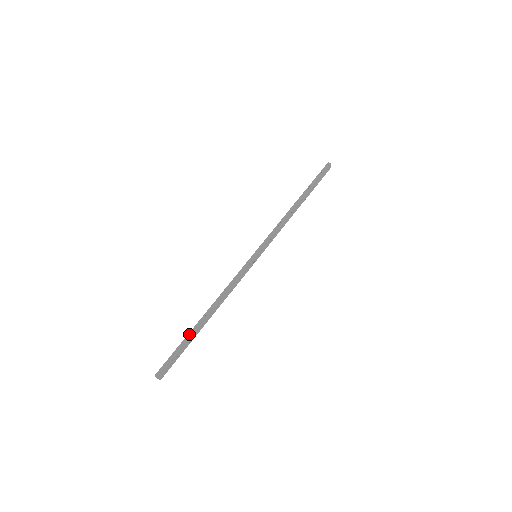
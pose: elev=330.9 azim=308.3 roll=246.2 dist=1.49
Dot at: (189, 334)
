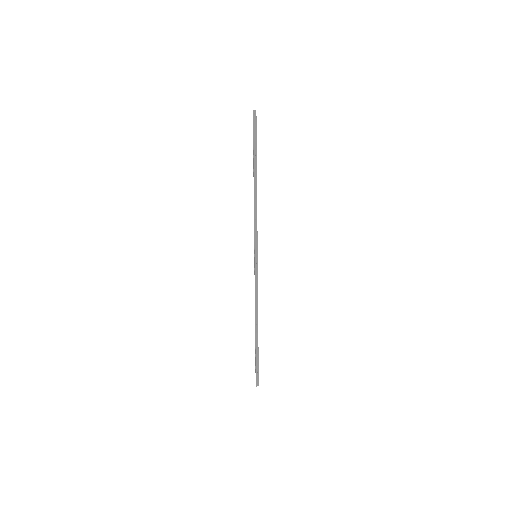
Dot at: (256, 348)
